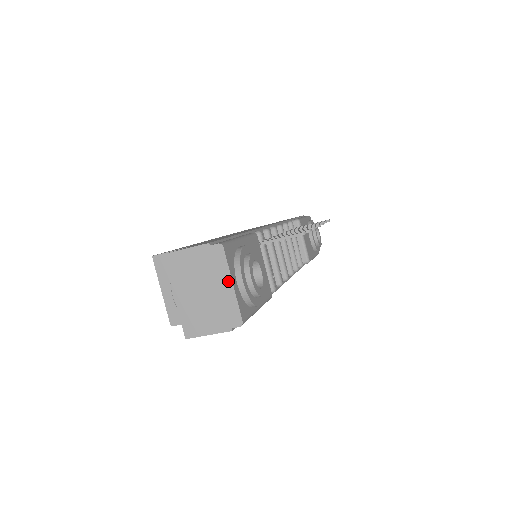
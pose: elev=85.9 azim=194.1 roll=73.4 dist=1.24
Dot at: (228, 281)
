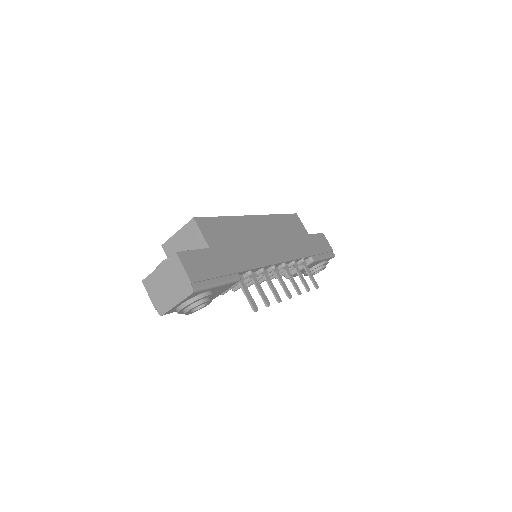
Dot at: (177, 301)
